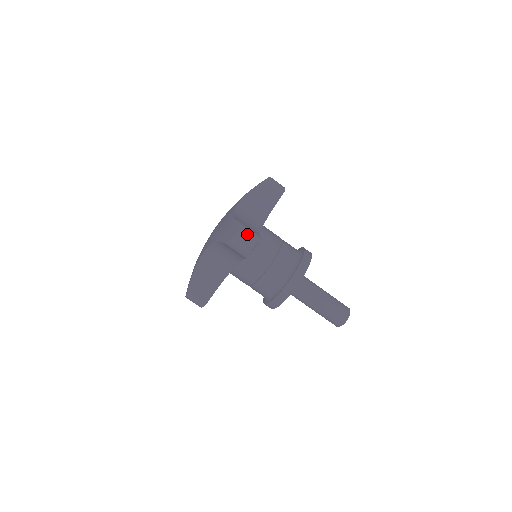
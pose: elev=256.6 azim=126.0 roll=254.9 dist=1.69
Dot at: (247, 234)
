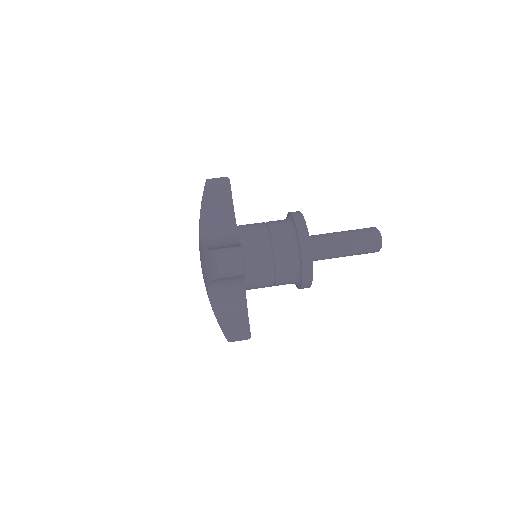
Dot at: (227, 256)
